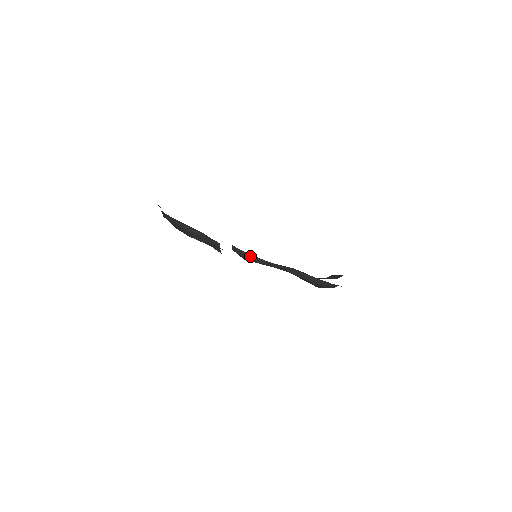
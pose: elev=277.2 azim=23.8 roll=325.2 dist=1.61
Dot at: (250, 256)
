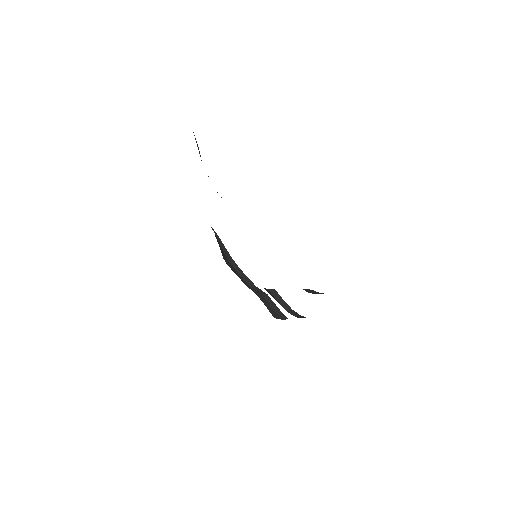
Dot at: (297, 314)
